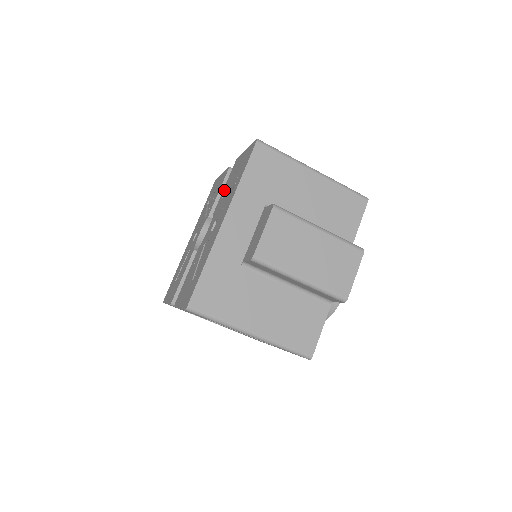
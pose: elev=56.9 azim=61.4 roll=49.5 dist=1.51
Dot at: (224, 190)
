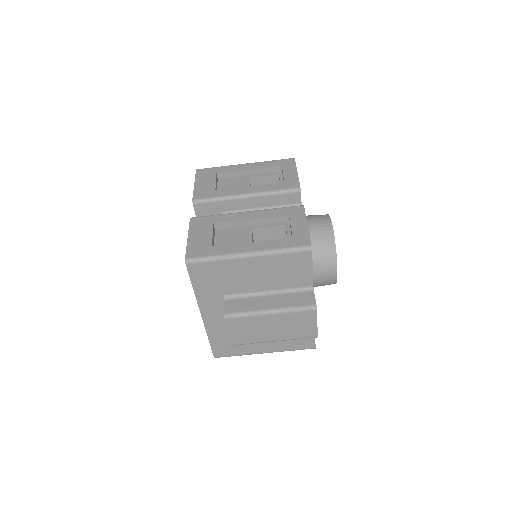
Dot at: occluded
